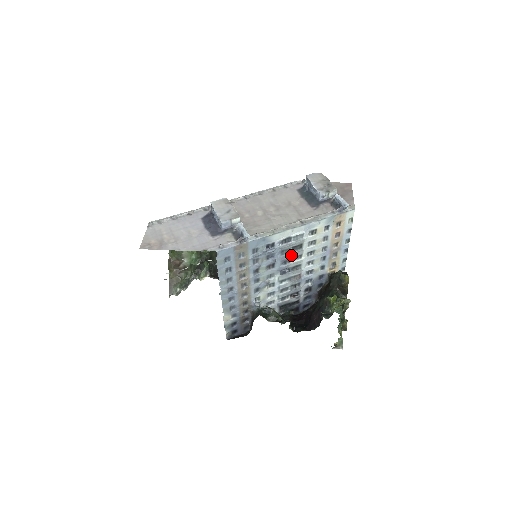
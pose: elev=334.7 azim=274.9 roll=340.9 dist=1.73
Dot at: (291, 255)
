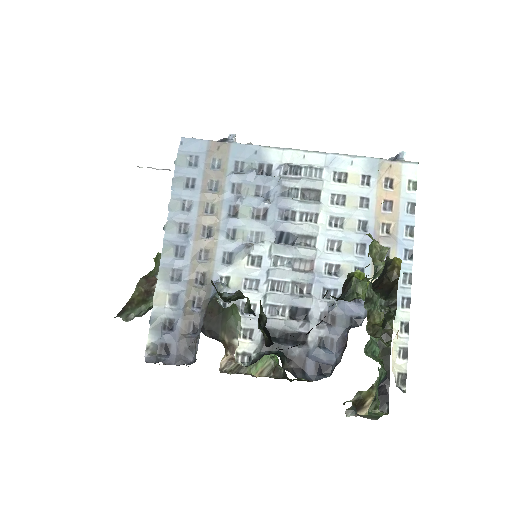
Dot at: (298, 205)
